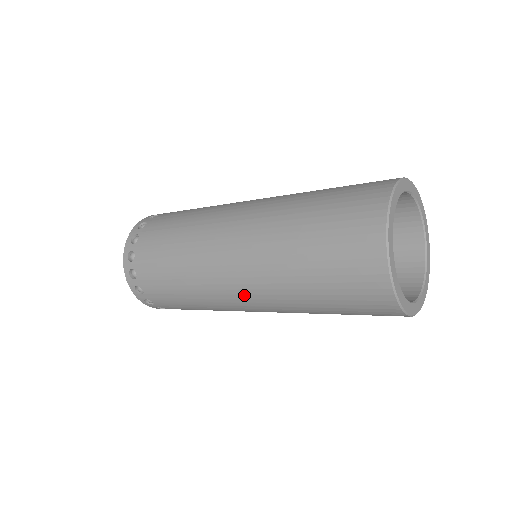
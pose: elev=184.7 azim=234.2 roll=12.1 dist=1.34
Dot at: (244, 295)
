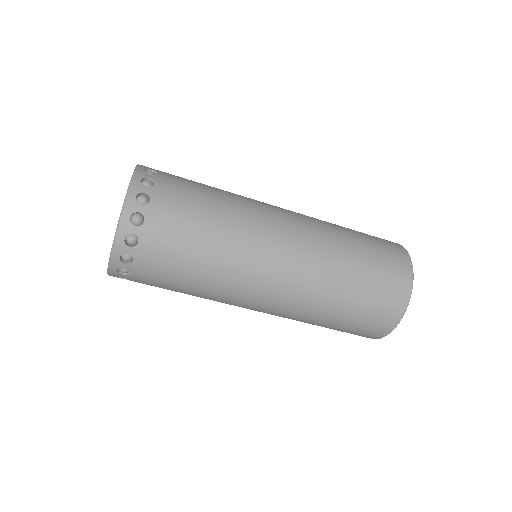
Dot at: (278, 285)
